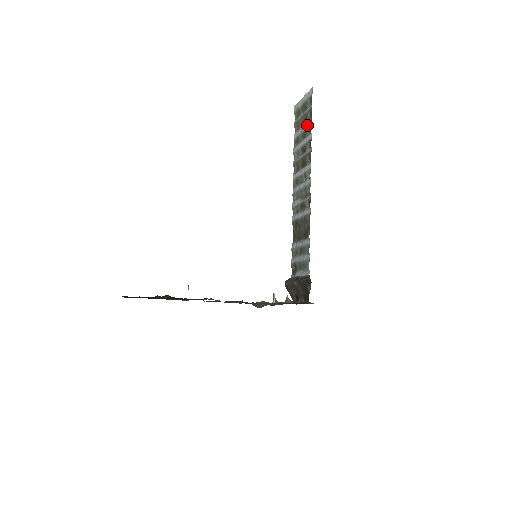
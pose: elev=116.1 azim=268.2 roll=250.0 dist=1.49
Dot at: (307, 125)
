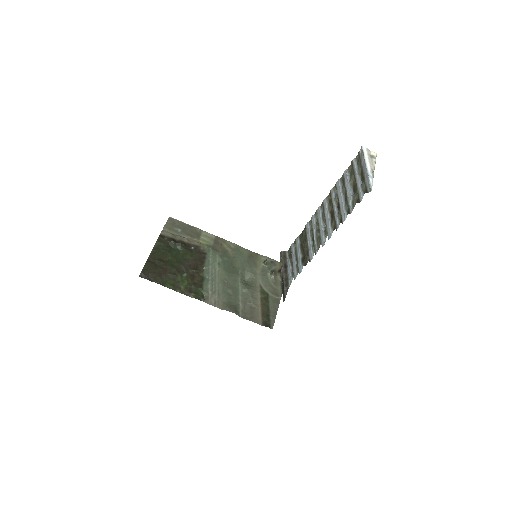
Dot at: (350, 202)
